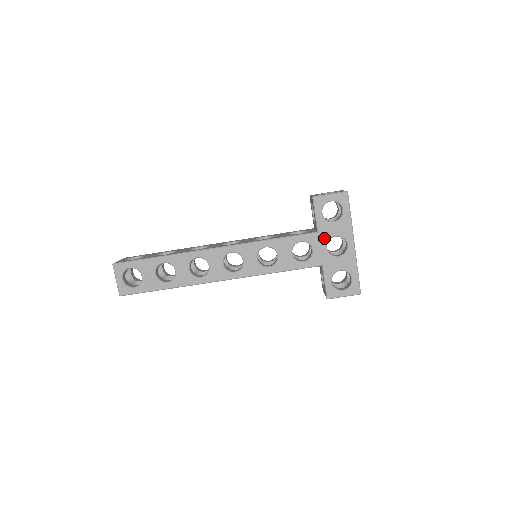
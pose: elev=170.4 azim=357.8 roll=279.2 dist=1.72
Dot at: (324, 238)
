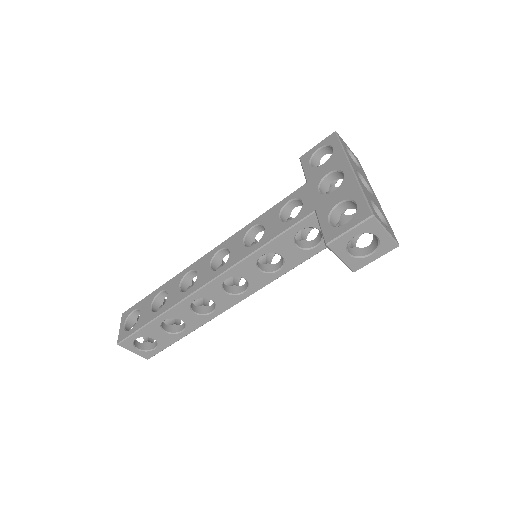
Dot at: (314, 183)
